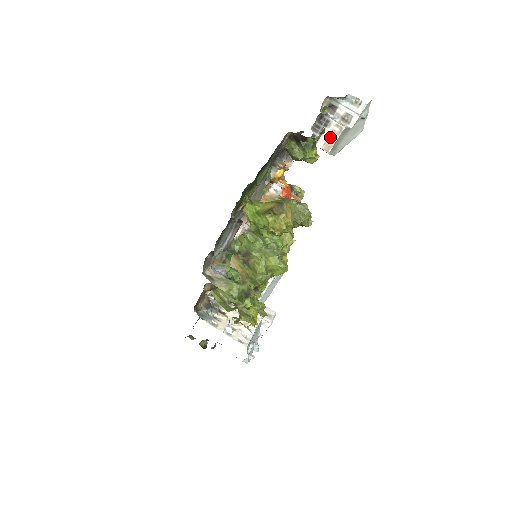
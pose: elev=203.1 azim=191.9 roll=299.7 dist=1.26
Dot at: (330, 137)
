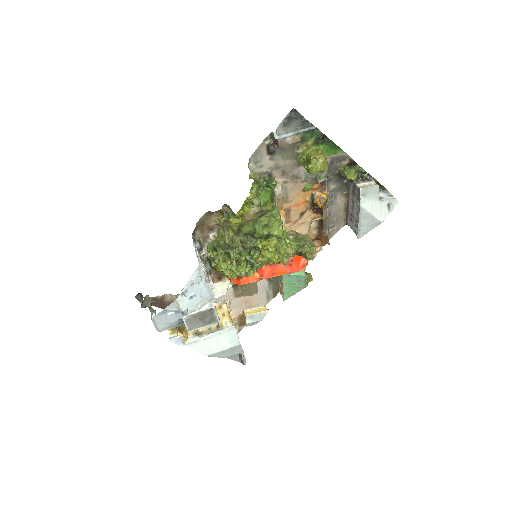
Dot at: (367, 185)
